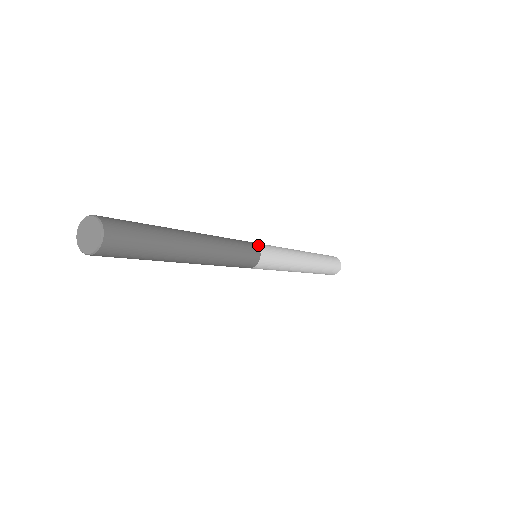
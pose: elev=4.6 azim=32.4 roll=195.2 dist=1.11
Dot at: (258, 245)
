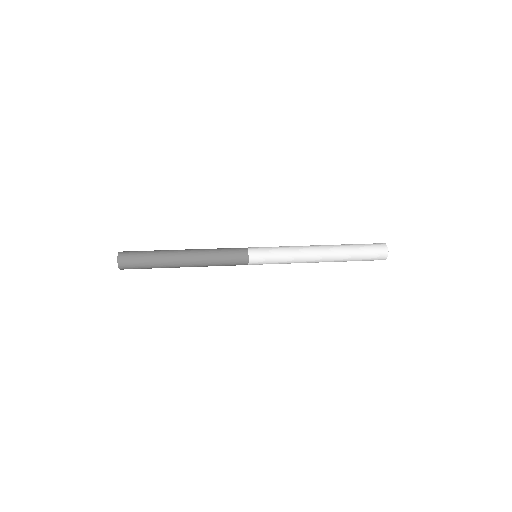
Dot at: (250, 251)
